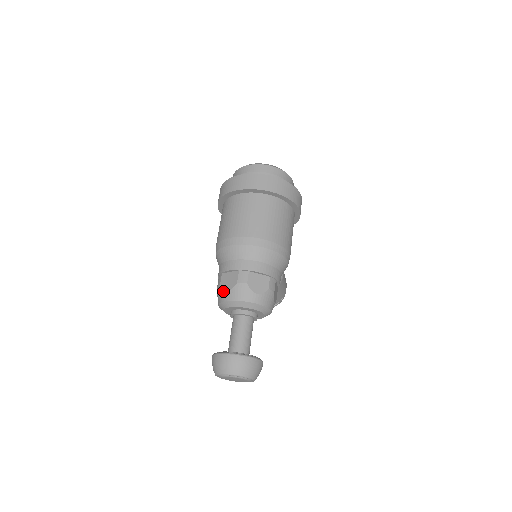
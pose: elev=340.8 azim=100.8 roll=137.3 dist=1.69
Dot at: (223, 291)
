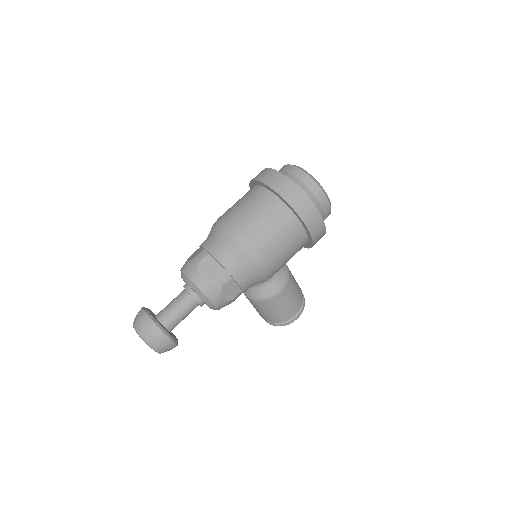
Dot at: (186, 261)
